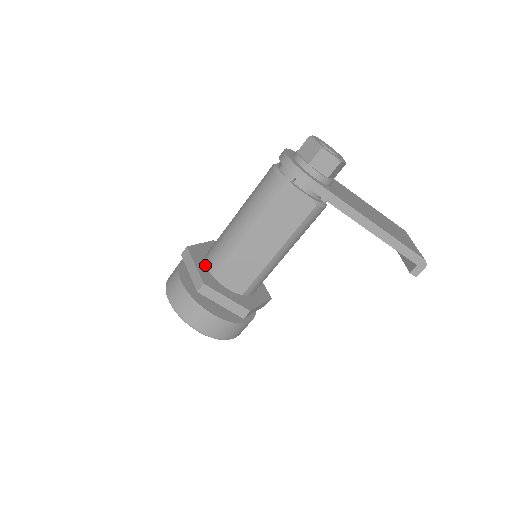
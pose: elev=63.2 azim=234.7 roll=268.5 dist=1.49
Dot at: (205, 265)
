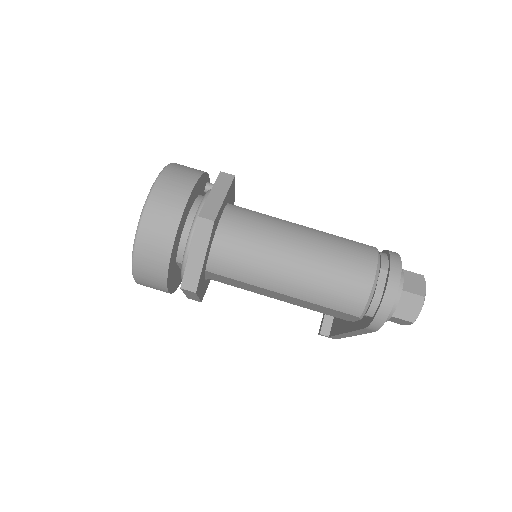
Dot at: (210, 249)
